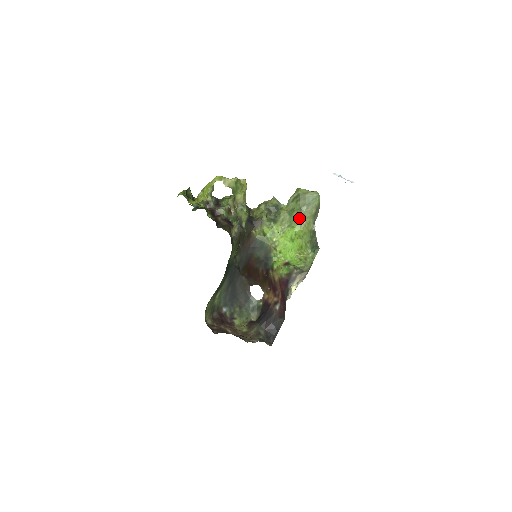
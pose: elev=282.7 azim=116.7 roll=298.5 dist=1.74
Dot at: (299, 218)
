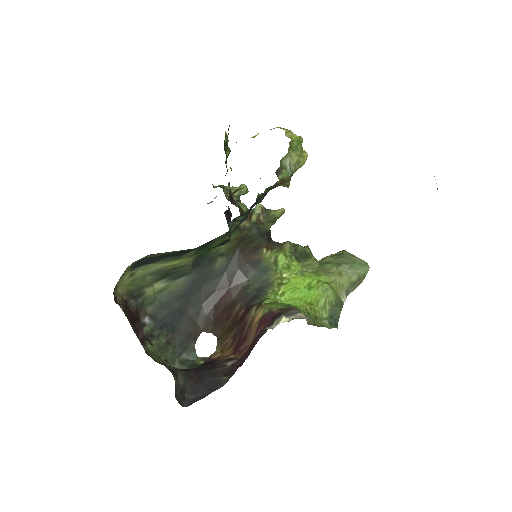
Dot at: (332, 271)
